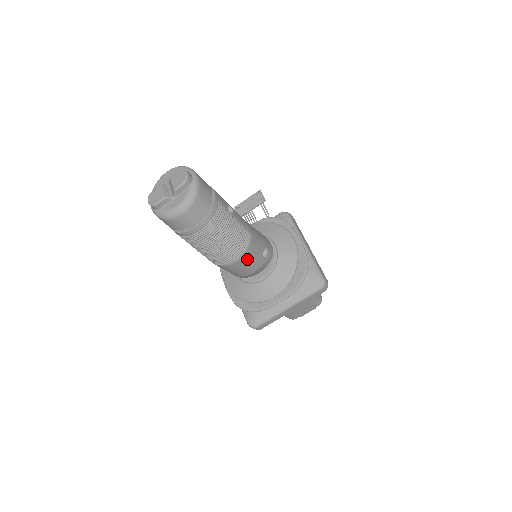
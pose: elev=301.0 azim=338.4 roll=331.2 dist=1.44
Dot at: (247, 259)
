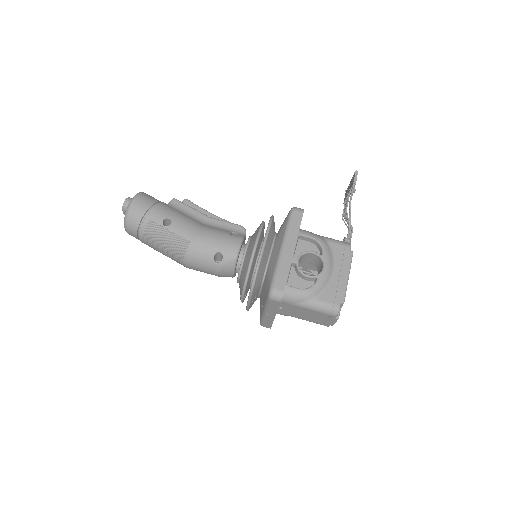
Dot at: (194, 263)
